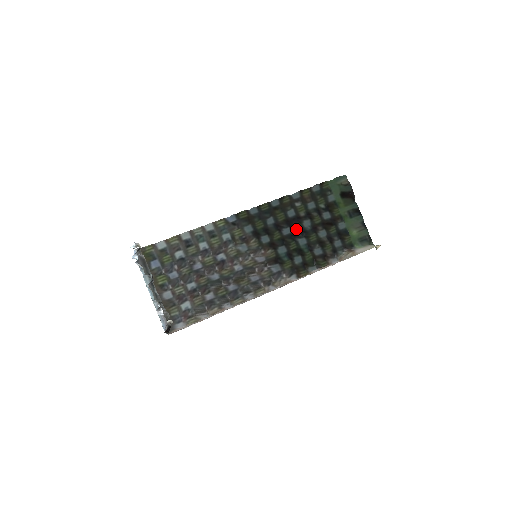
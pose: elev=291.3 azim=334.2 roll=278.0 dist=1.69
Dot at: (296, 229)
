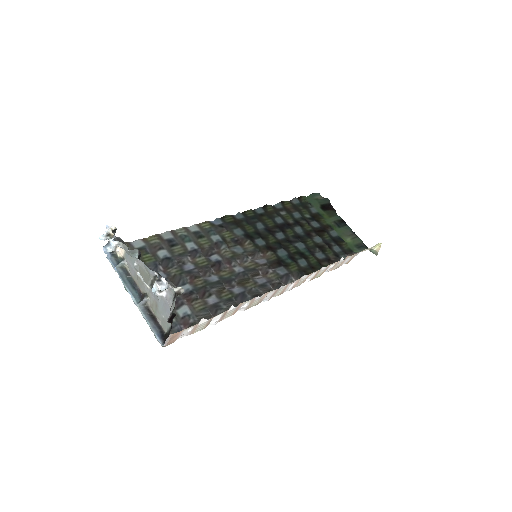
Dot at: (289, 234)
